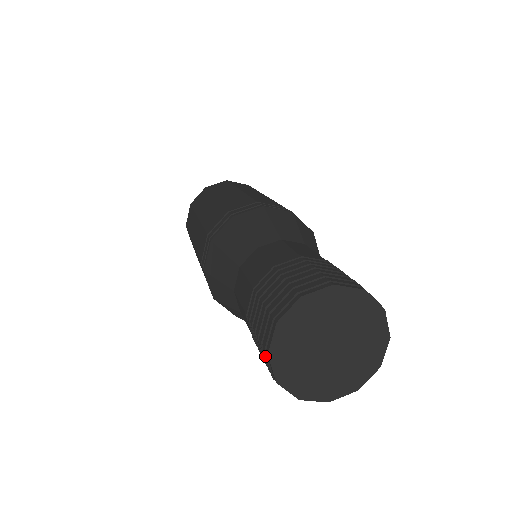
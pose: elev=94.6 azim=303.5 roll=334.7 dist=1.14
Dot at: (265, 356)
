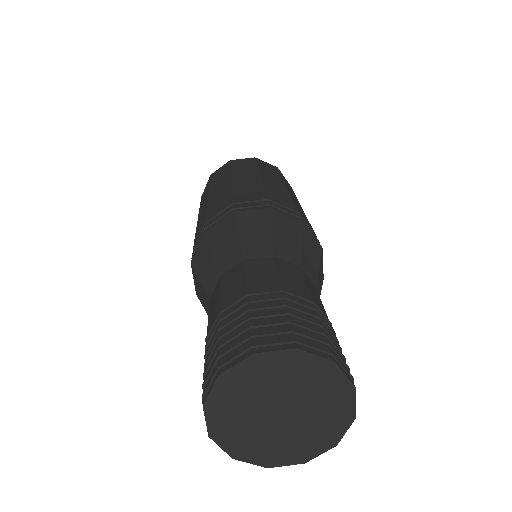
Dot at: occluded
